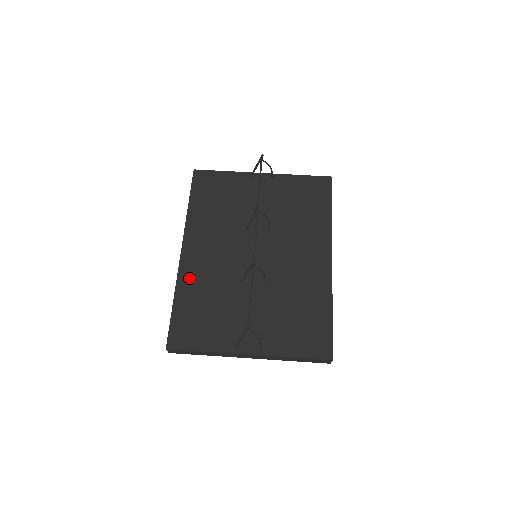
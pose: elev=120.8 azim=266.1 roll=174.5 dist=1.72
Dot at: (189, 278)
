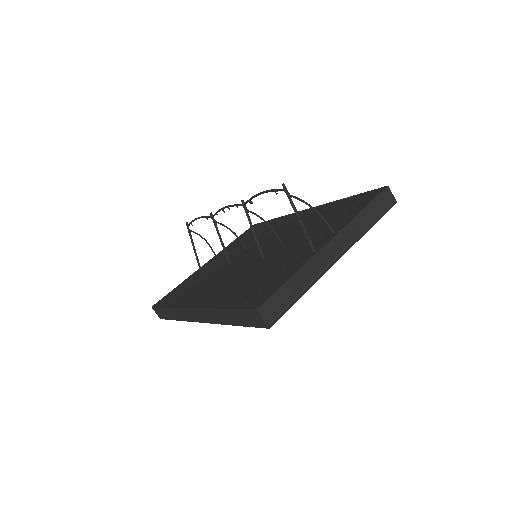
Dot at: (218, 298)
